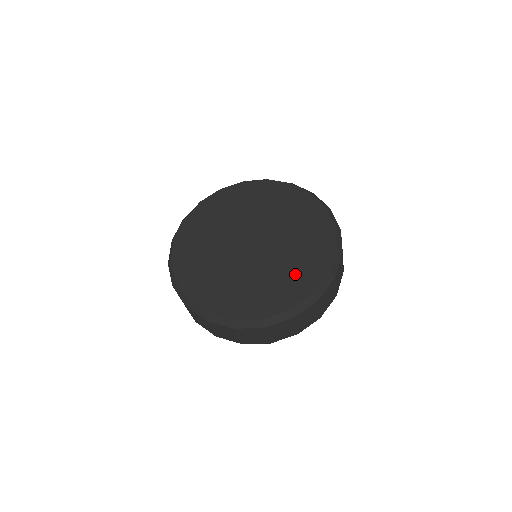
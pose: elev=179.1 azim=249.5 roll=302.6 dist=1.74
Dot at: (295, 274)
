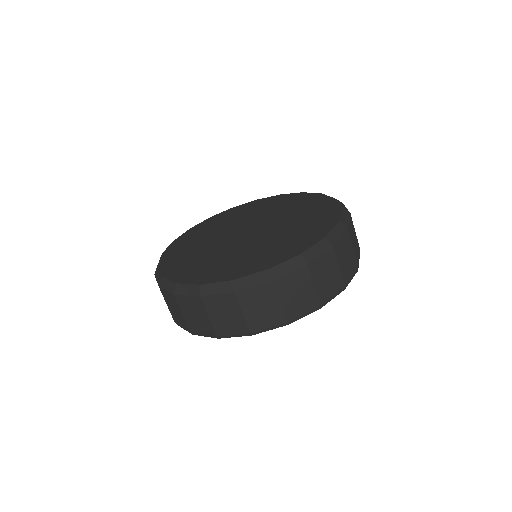
Dot at: (300, 233)
